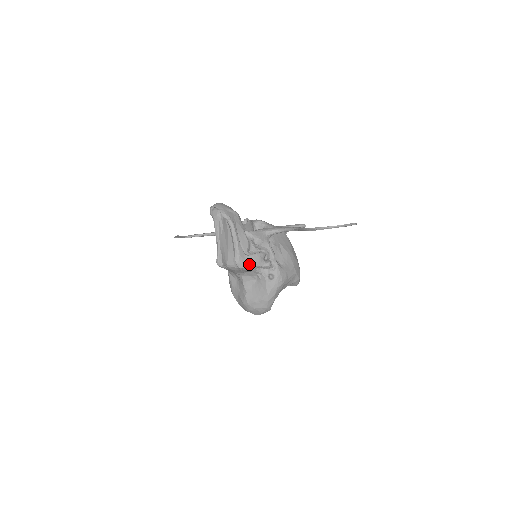
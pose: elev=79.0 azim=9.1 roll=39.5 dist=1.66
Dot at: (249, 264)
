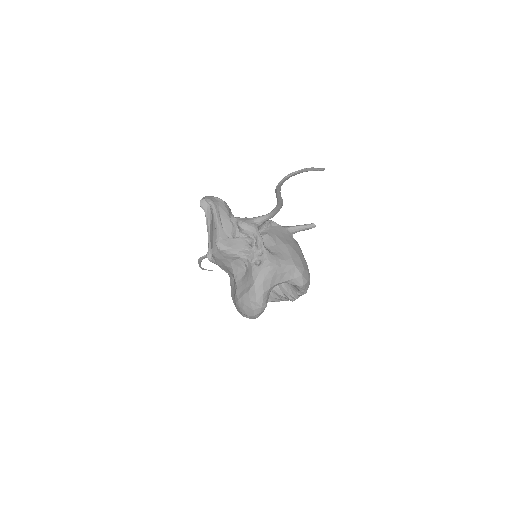
Dot at: (230, 246)
